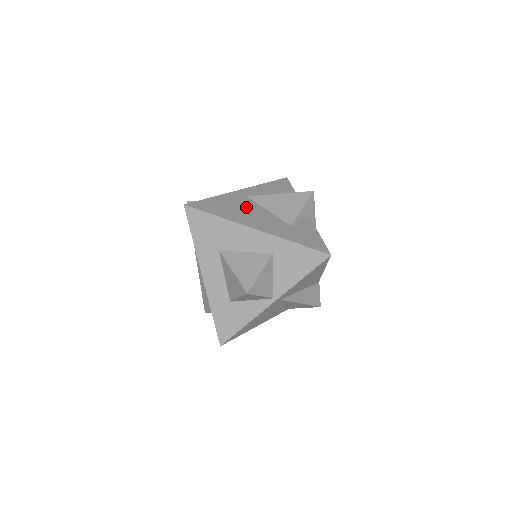
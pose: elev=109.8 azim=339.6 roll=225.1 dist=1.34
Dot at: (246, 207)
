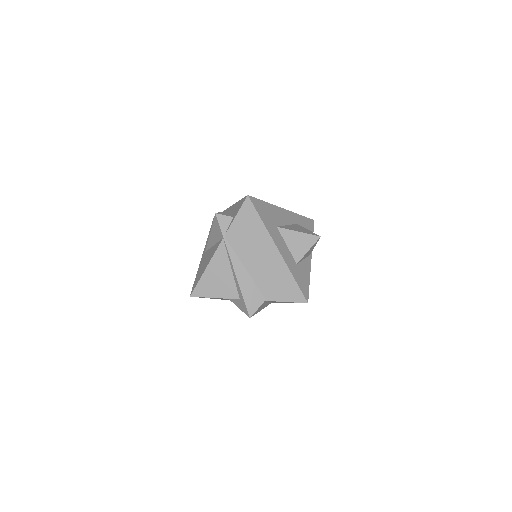
Dot at: occluded
